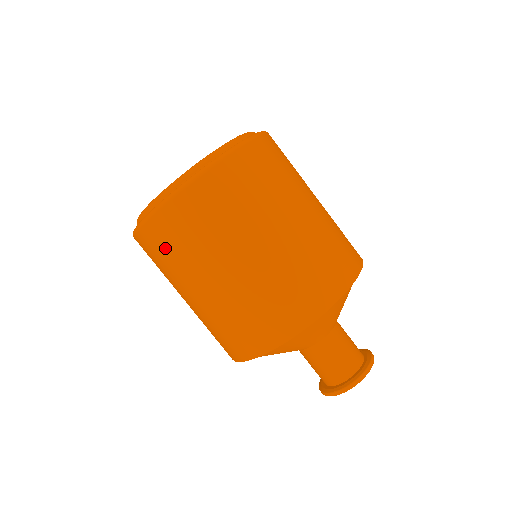
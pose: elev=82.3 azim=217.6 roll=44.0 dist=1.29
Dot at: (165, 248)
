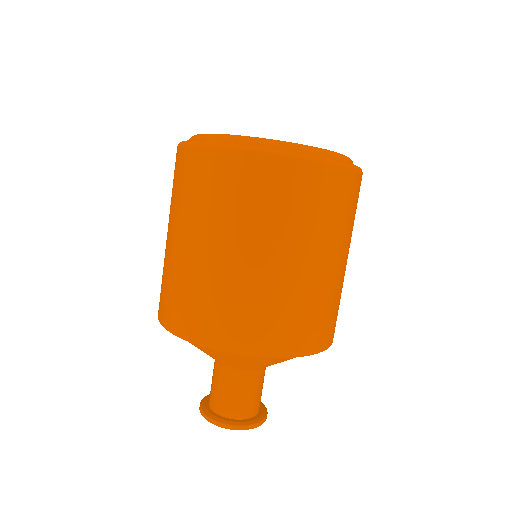
Dot at: (220, 185)
